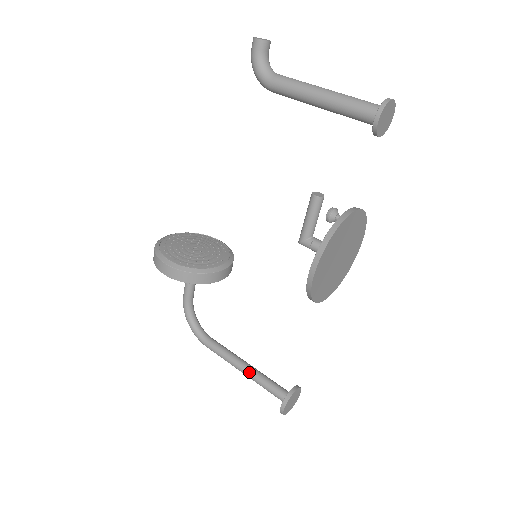
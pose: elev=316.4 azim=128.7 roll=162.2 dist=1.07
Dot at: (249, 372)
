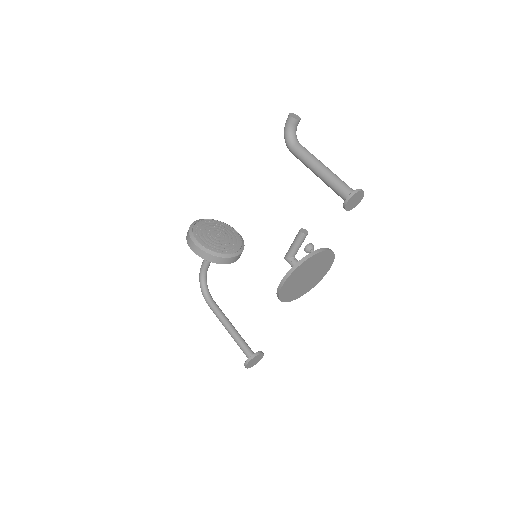
Dot at: (232, 332)
